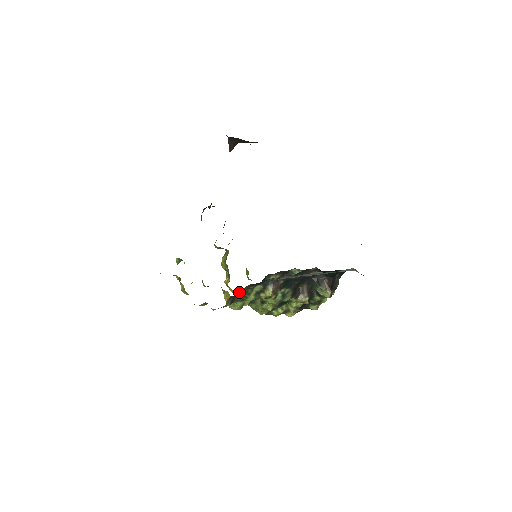
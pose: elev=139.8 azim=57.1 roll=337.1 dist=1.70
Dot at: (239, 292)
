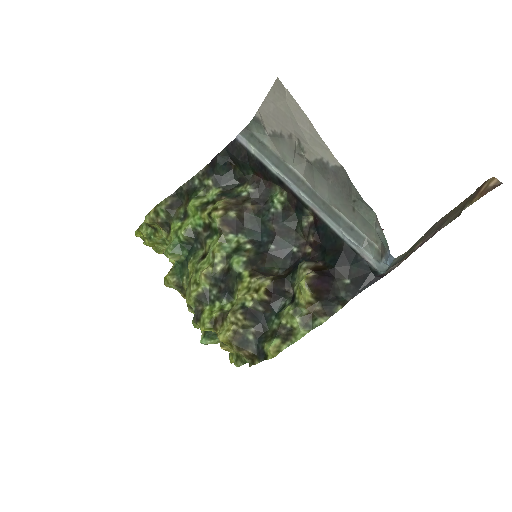
Dot at: (189, 183)
